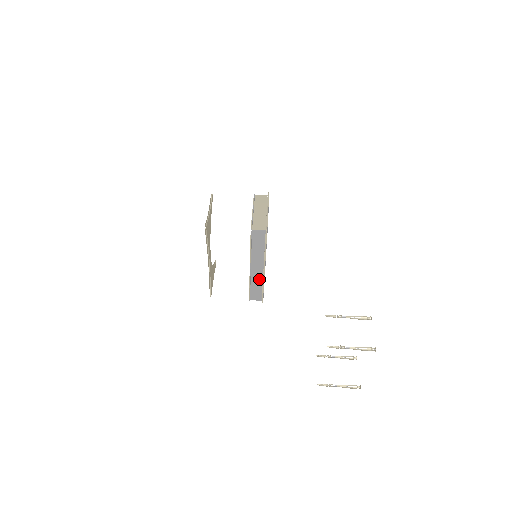
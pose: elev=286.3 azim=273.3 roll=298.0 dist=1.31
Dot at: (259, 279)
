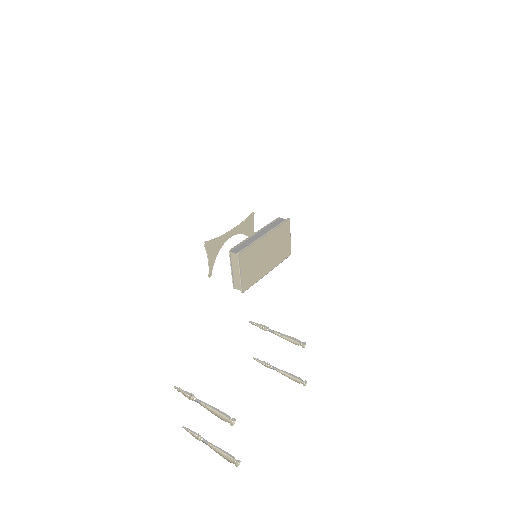
Dot at: occluded
